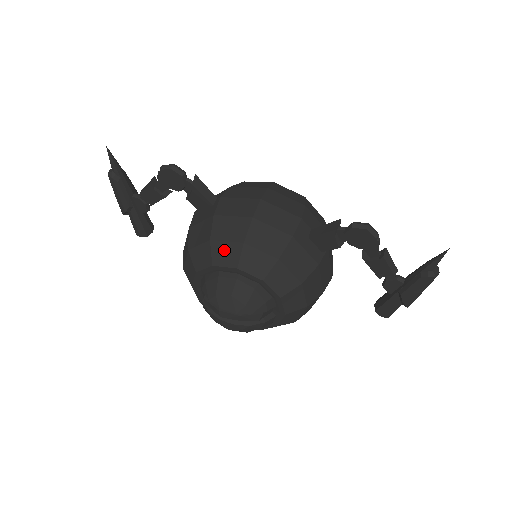
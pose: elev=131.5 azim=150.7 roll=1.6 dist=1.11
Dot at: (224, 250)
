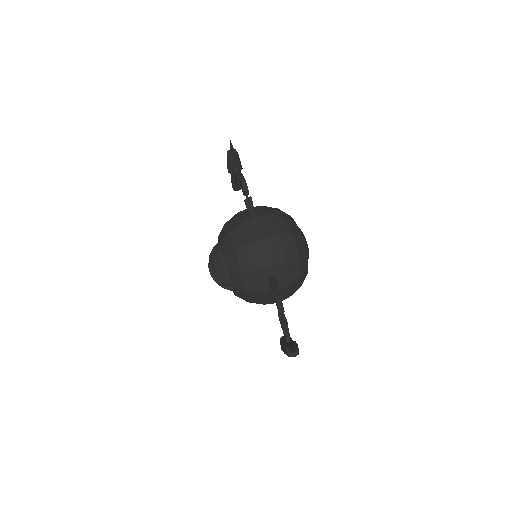
Dot at: (228, 243)
